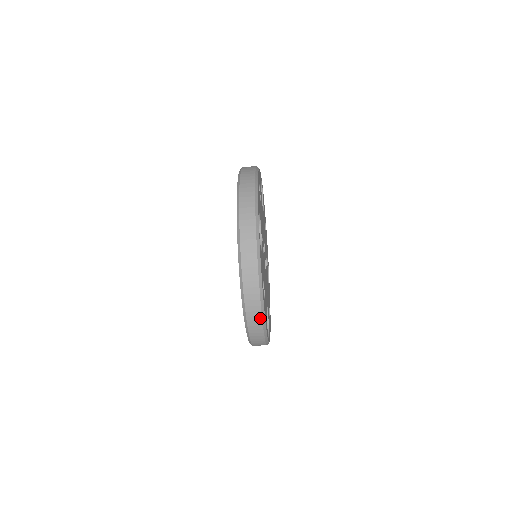
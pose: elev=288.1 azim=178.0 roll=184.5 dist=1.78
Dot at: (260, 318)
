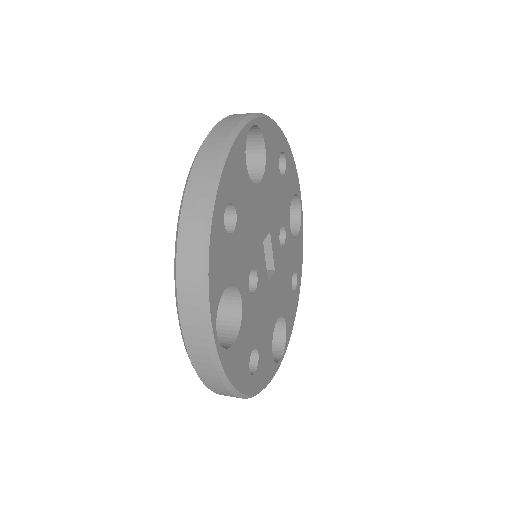
Dot at: occluded
